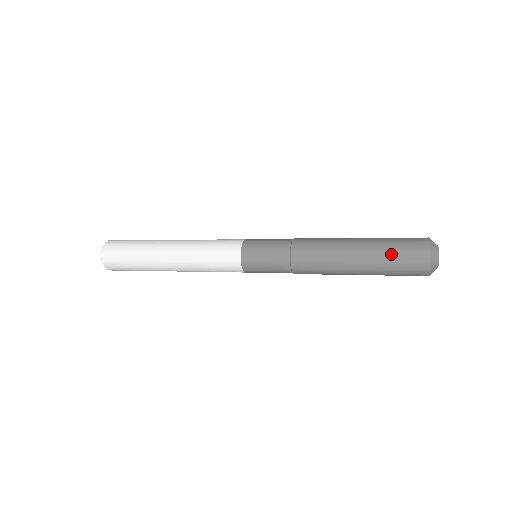
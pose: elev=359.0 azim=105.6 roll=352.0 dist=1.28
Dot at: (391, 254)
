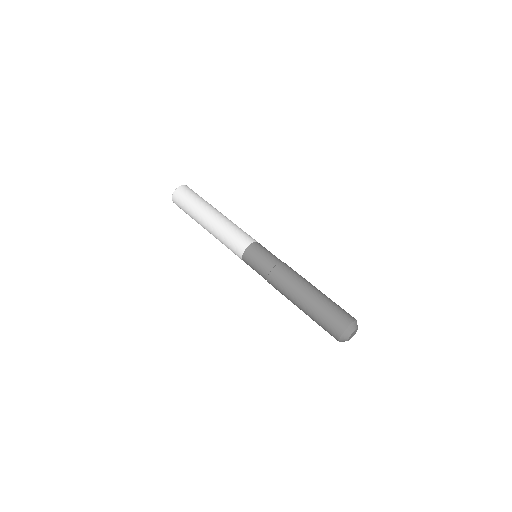
Dot at: (321, 317)
